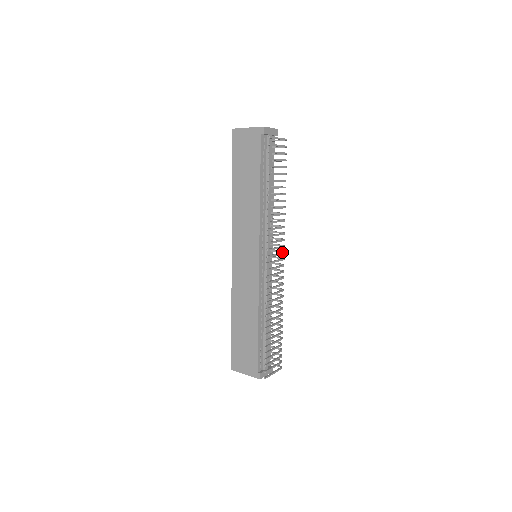
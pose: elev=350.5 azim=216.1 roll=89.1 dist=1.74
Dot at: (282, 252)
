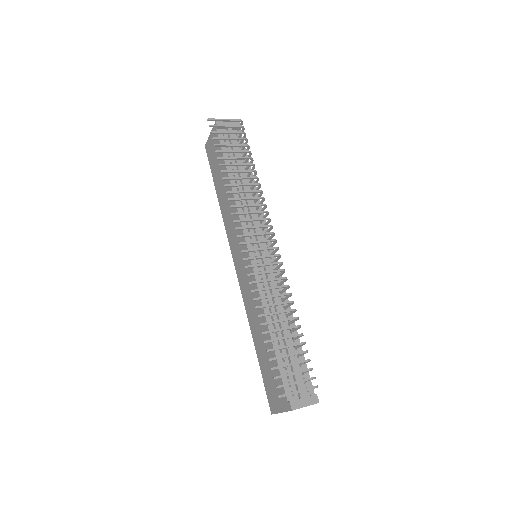
Dot at: (268, 232)
